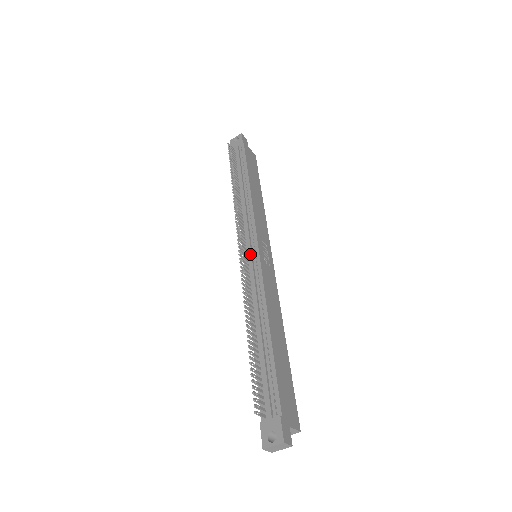
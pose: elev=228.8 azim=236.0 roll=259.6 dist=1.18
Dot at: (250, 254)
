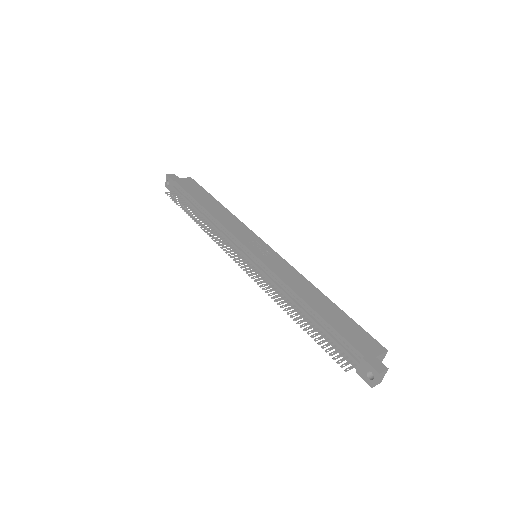
Dot at: (250, 261)
